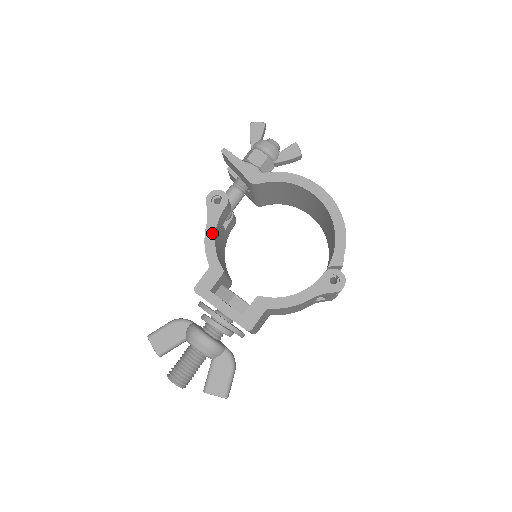
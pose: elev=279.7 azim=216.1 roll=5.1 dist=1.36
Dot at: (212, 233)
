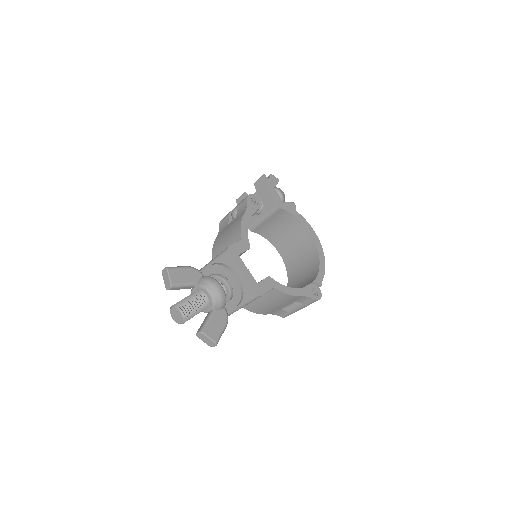
Dot at: (248, 219)
